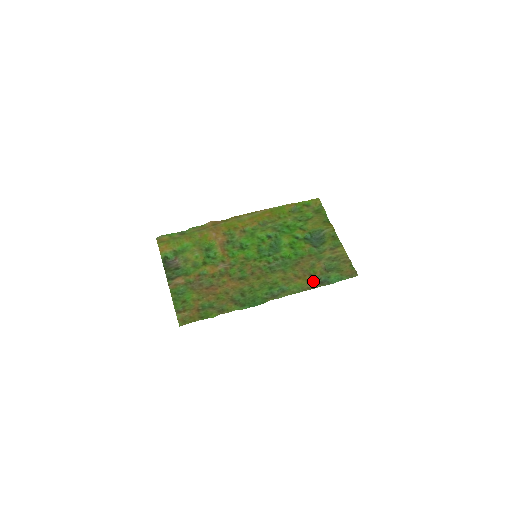
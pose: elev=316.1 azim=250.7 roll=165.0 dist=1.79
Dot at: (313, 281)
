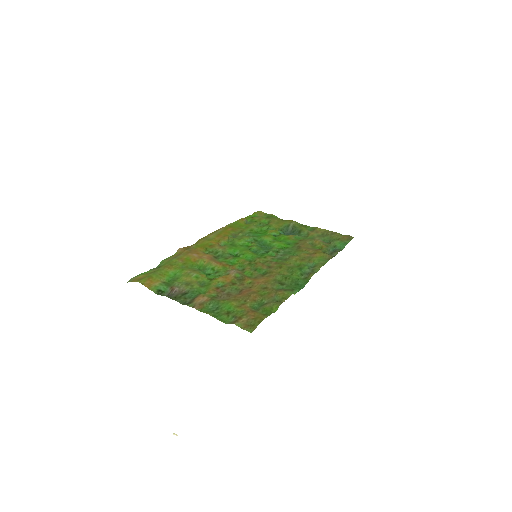
Dot at: (327, 252)
